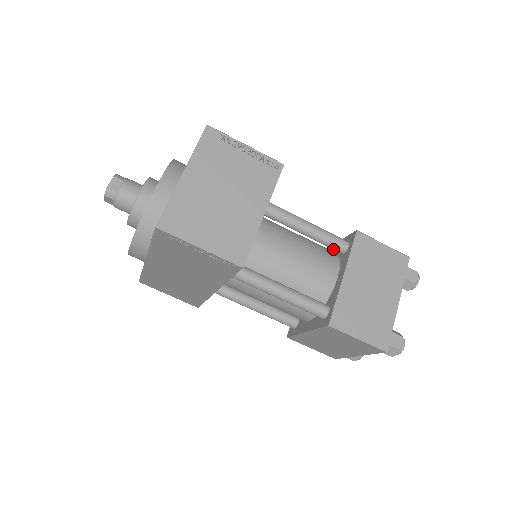
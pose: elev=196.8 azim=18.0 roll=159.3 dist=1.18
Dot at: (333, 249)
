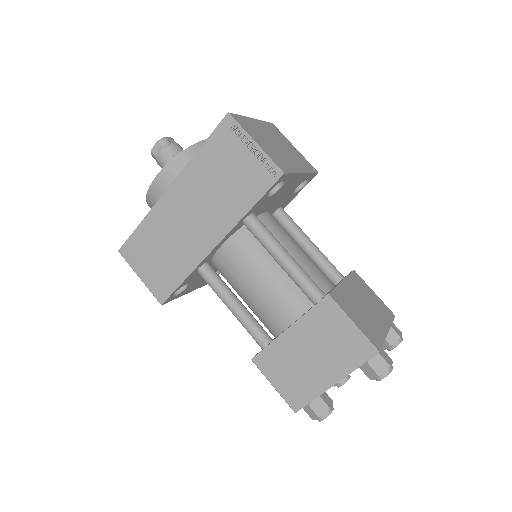
Dot at: (329, 276)
